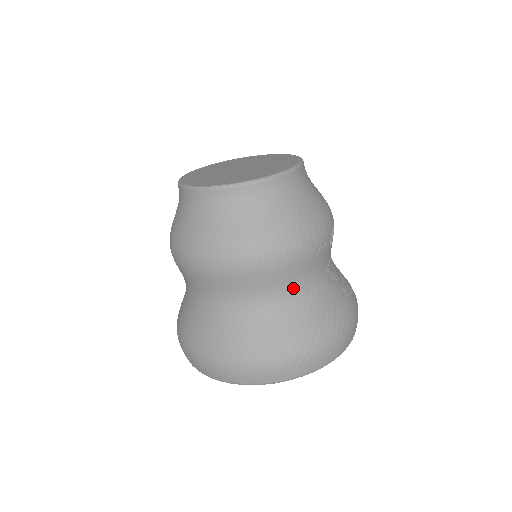
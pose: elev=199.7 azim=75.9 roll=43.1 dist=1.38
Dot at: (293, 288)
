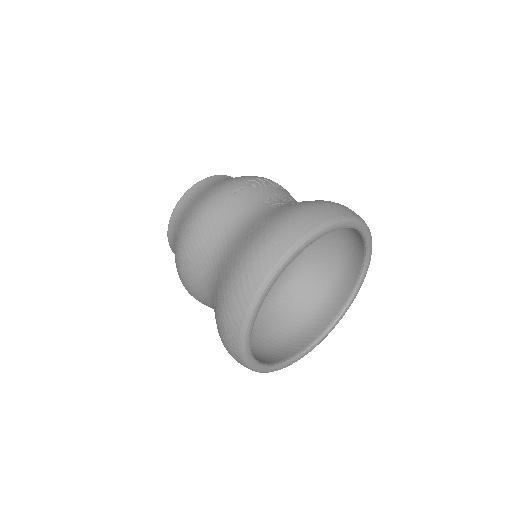
Dot at: (230, 229)
